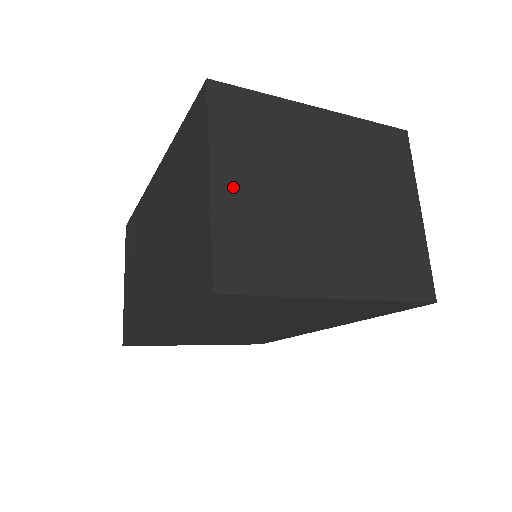
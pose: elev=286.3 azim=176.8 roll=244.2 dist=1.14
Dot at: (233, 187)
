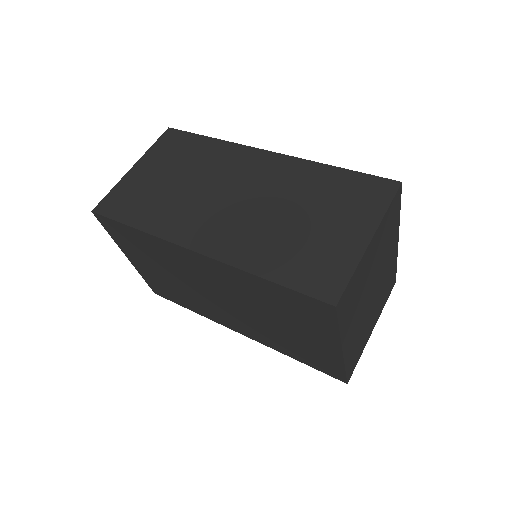
Dot at: (370, 253)
